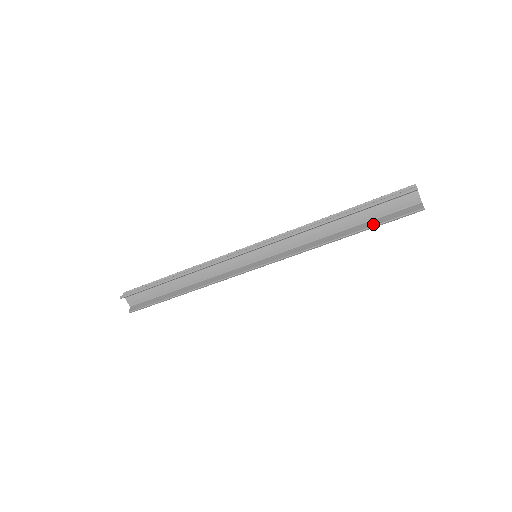
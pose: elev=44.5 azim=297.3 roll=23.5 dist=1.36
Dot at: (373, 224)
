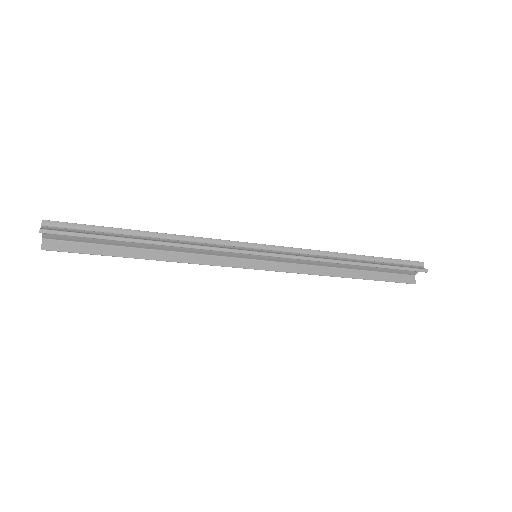
Dot at: (375, 278)
